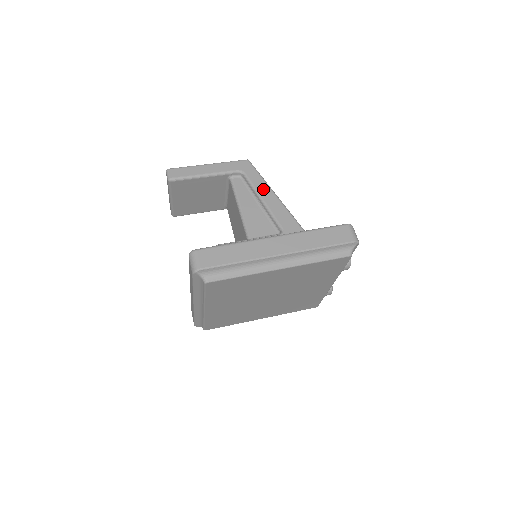
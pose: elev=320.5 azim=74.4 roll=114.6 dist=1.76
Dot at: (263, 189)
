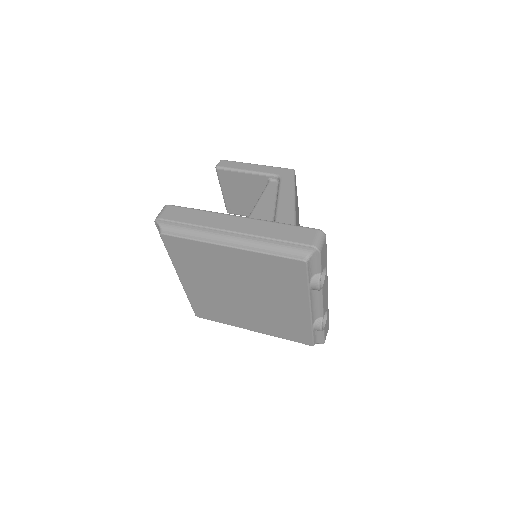
Dot at: (286, 193)
